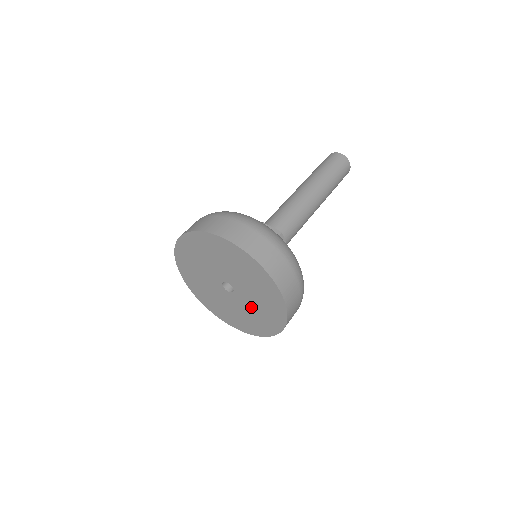
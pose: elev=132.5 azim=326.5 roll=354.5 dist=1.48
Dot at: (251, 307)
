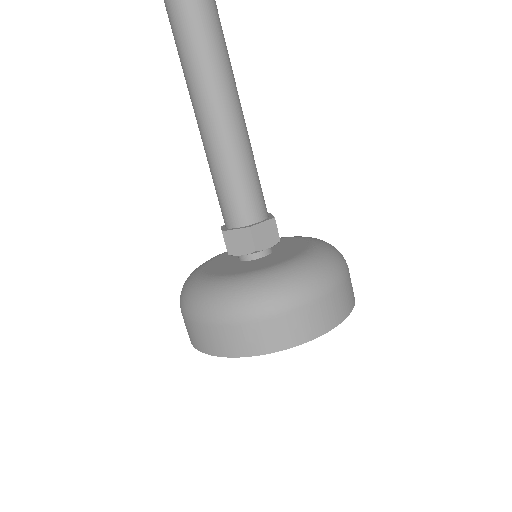
Dot at: occluded
